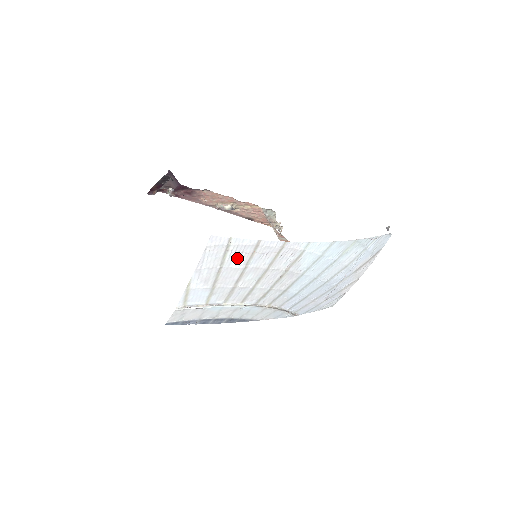
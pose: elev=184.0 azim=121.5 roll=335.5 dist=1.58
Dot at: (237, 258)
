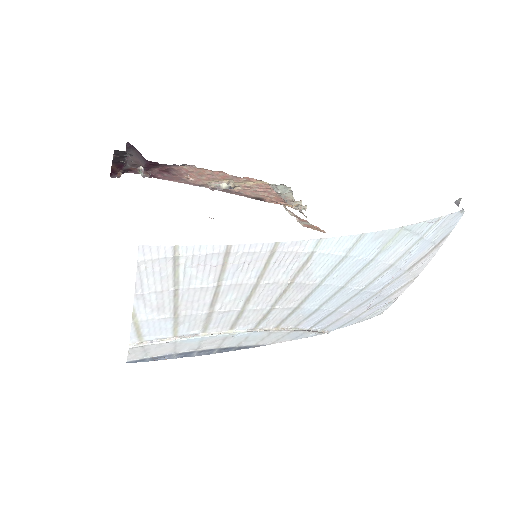
Dot at: (199, 274)
